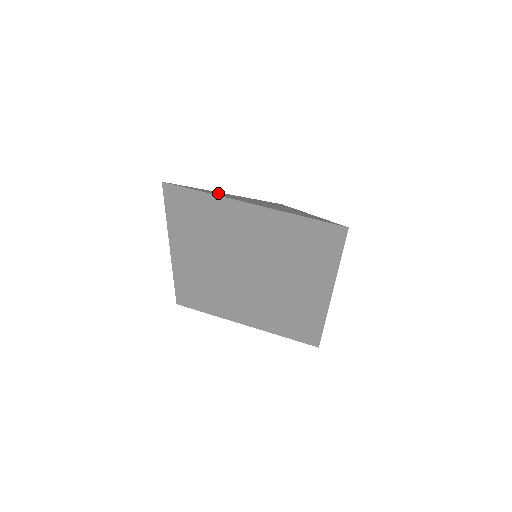
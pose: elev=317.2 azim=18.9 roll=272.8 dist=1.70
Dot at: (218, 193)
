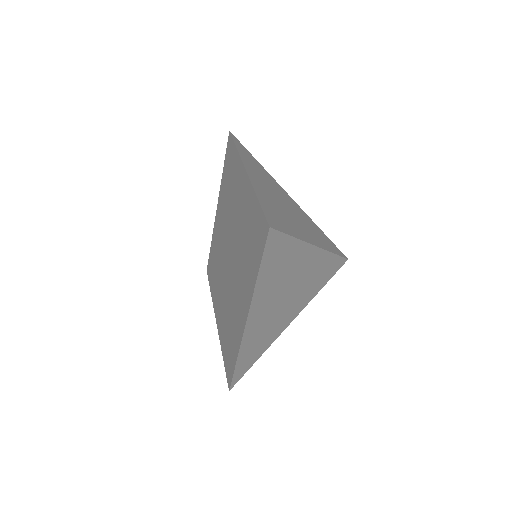
Dot at: occluded
